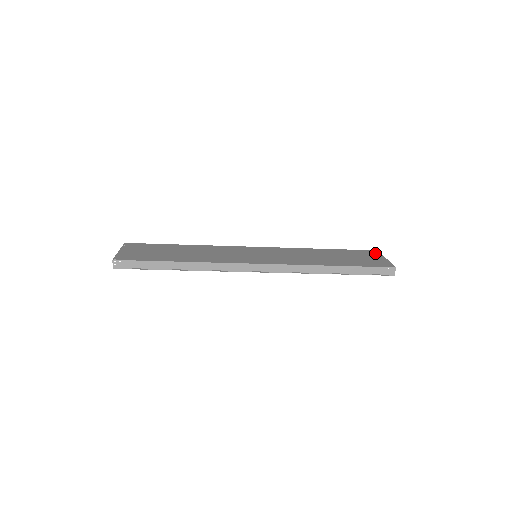
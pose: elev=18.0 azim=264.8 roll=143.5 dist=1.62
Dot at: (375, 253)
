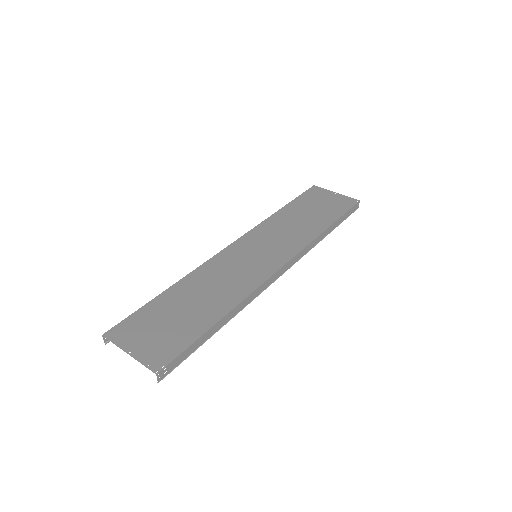
Dot at: (319, 190)
